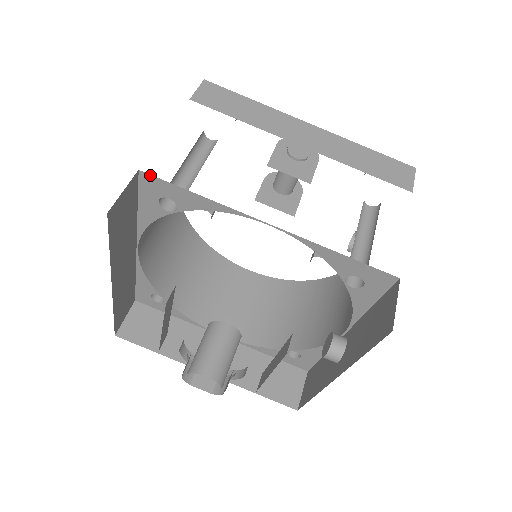
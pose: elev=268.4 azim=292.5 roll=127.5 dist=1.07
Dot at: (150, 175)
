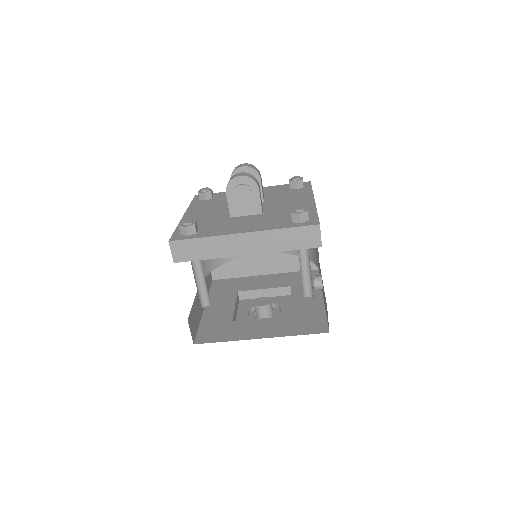
Dot at: occluded
